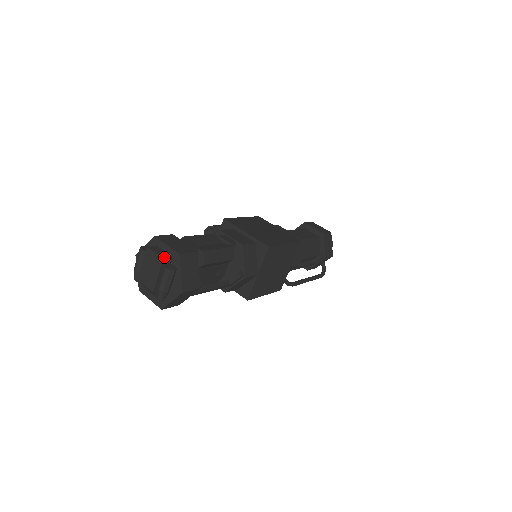
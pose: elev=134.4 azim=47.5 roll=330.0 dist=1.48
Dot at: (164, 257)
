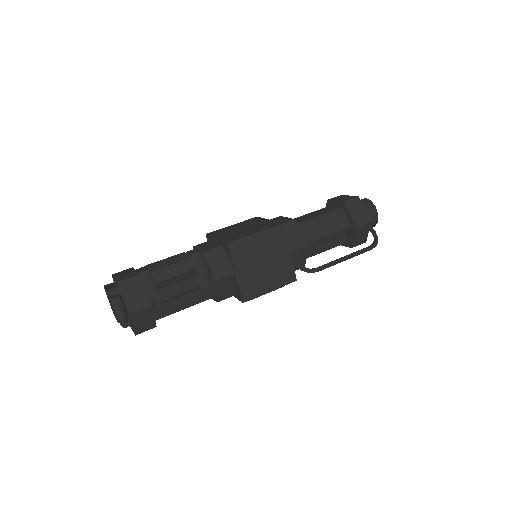
Dot at: (109, 289)
